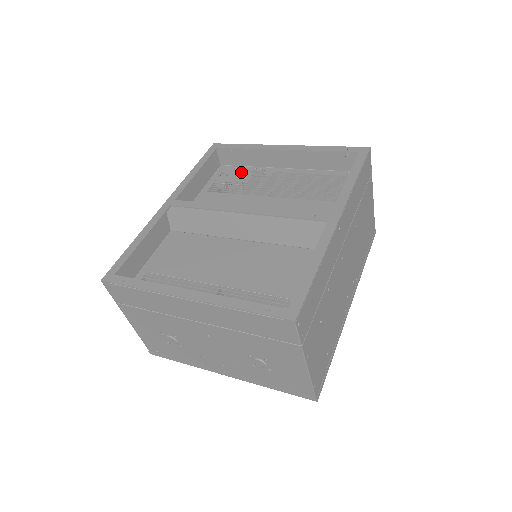
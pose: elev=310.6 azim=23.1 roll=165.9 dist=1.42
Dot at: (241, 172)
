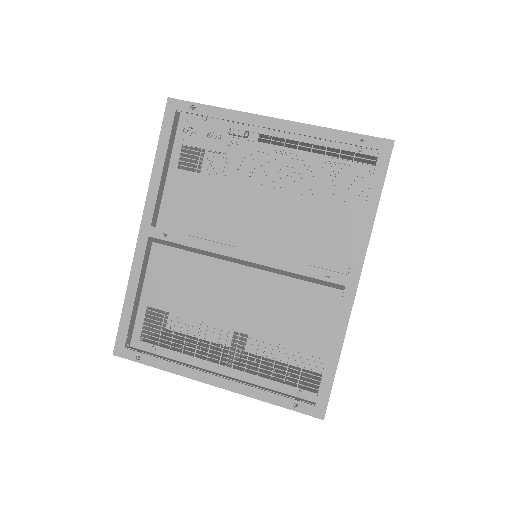
Dot at: (214, 129)
